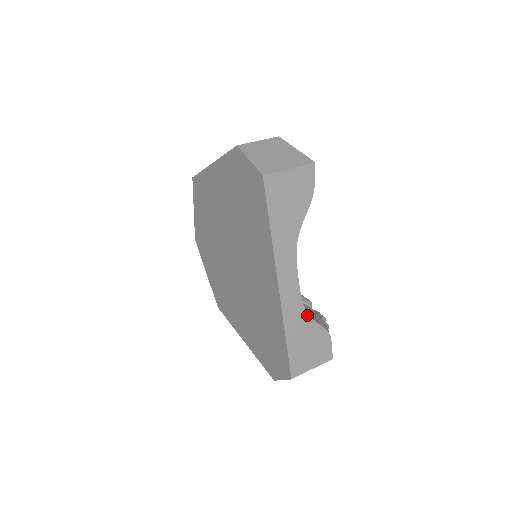
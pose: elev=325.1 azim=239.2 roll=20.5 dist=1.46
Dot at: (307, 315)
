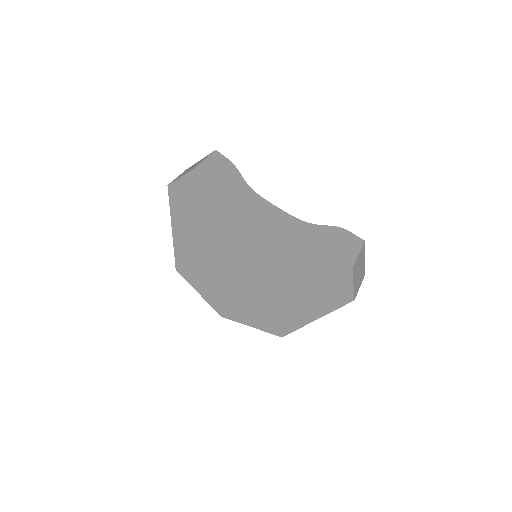
Dot at: (311, 225)
